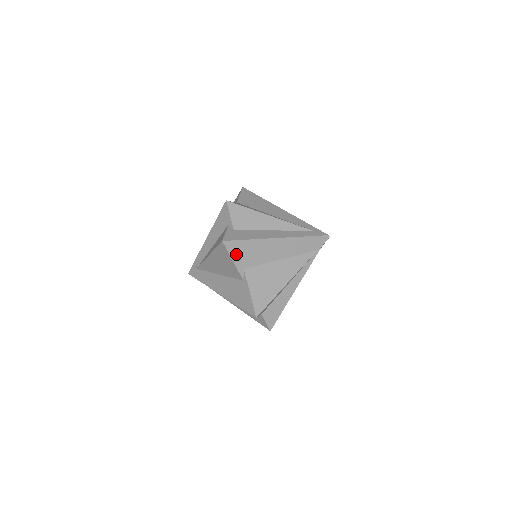
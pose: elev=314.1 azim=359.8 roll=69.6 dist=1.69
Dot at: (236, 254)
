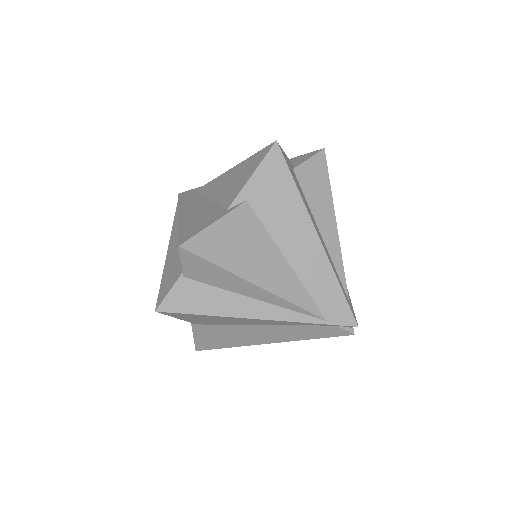
Dot at: (265, 175)
